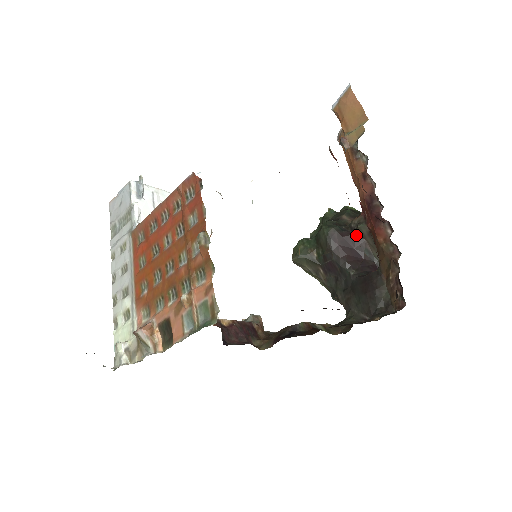
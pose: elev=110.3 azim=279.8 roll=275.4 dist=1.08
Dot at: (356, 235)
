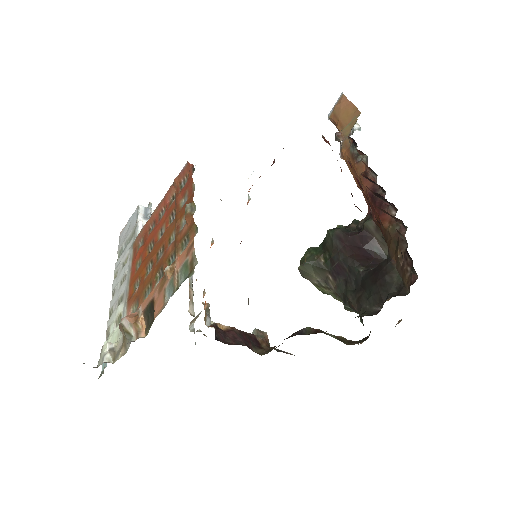
Dot at: (363, 233)
